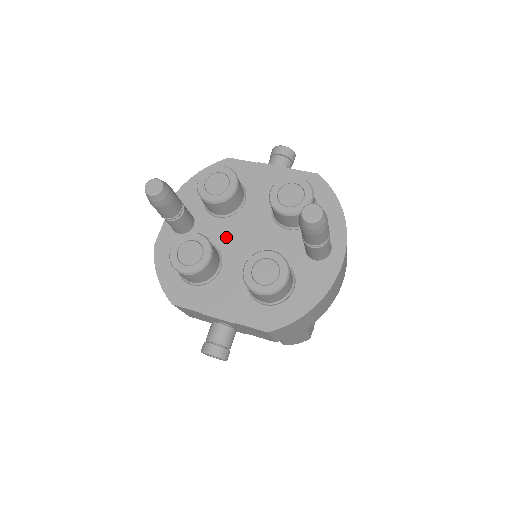
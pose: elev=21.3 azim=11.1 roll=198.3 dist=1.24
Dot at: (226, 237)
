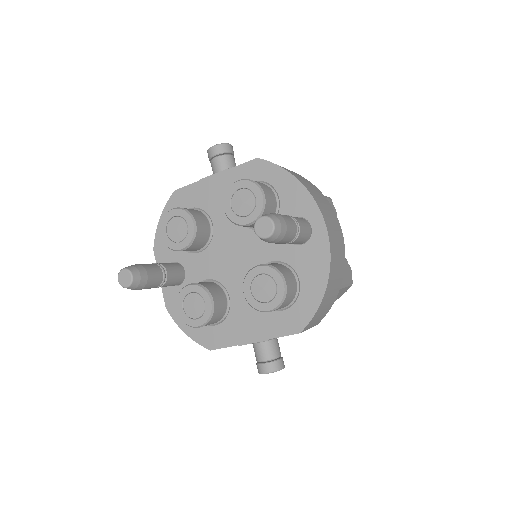
Dot at: (216, 267)
